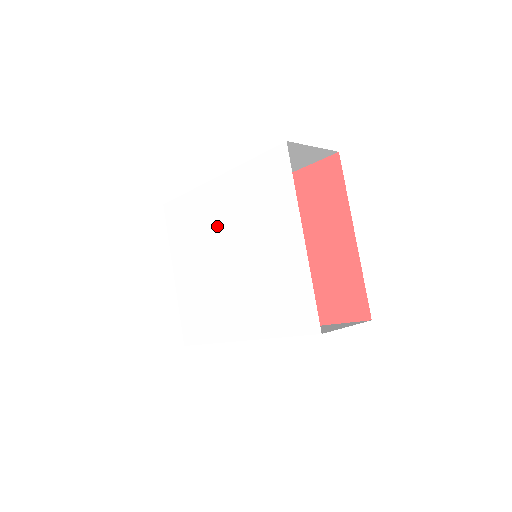
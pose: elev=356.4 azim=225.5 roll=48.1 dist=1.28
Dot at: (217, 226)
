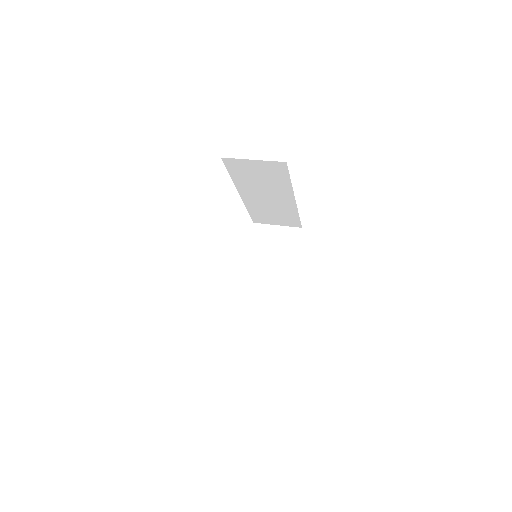
Dot at: occluded
